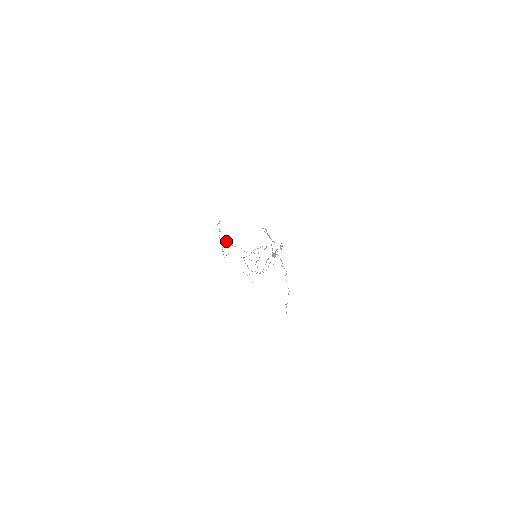
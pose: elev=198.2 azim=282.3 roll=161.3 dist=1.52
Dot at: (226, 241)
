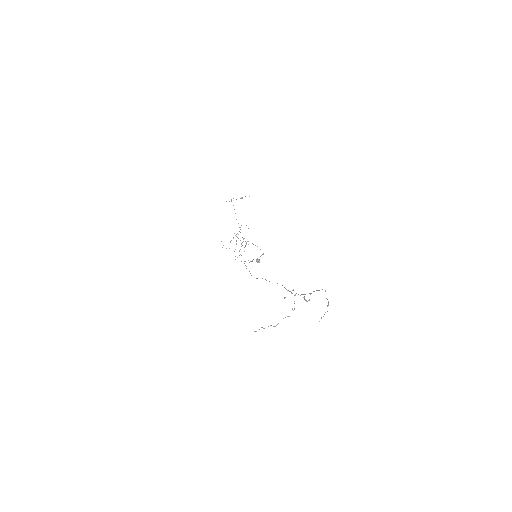
Dot at: occluded
